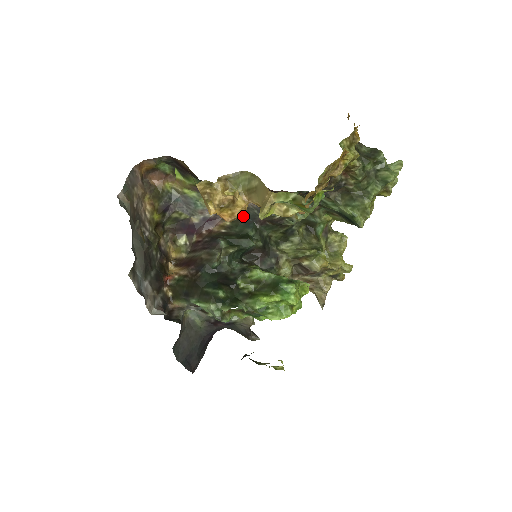
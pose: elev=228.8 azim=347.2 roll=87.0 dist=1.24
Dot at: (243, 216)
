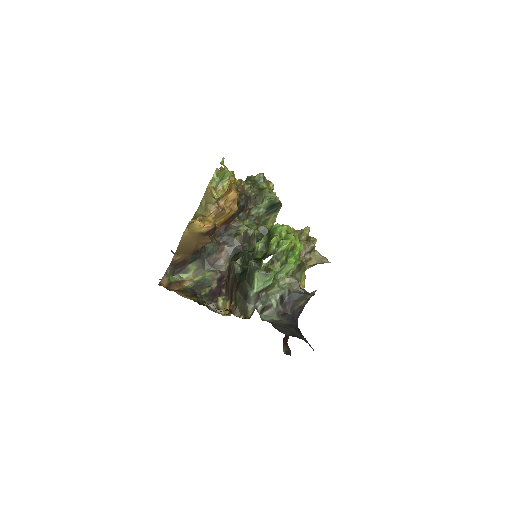
Dot at: (232, 257)
